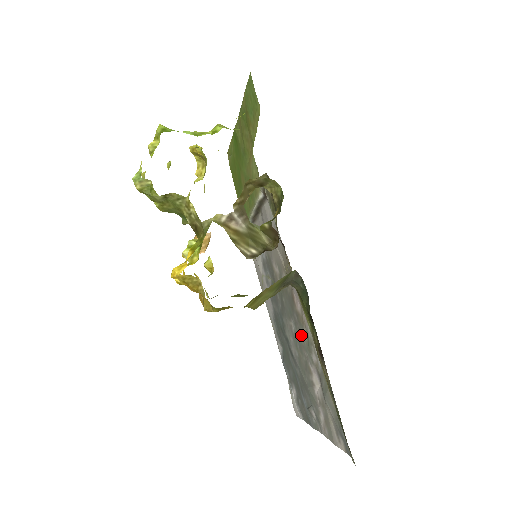
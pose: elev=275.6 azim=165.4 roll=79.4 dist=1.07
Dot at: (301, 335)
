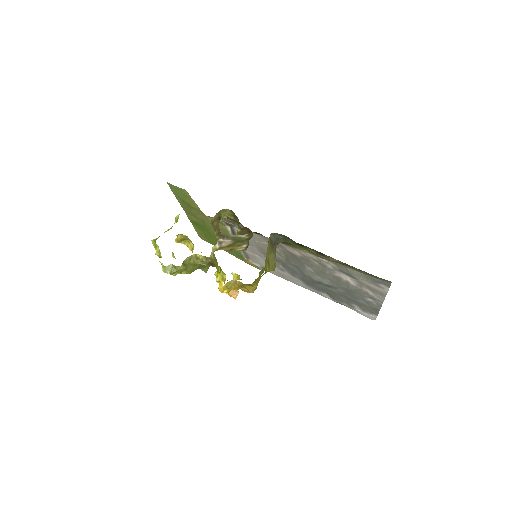
Dot at: (315, 266)
